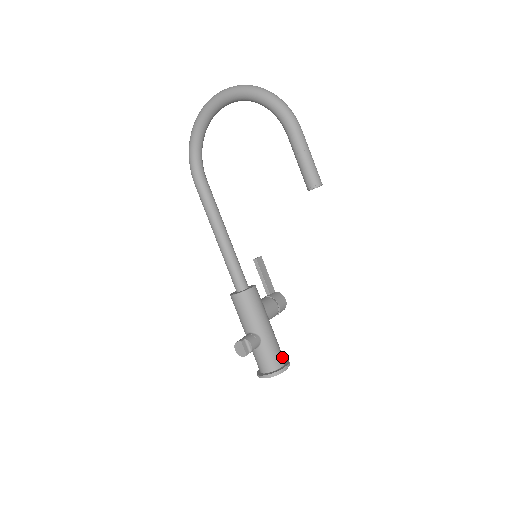
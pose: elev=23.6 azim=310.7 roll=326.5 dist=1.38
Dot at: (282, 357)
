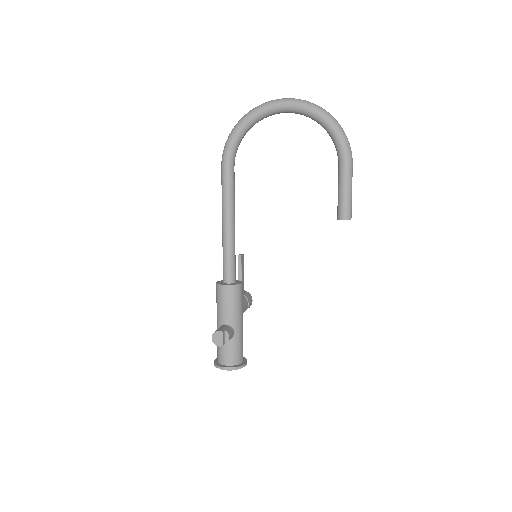
Dot at: occluded
